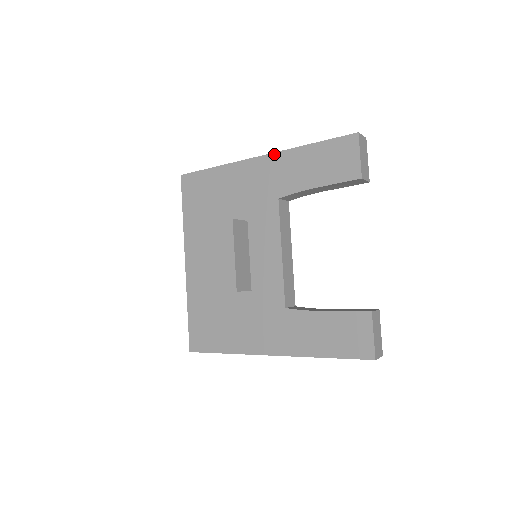
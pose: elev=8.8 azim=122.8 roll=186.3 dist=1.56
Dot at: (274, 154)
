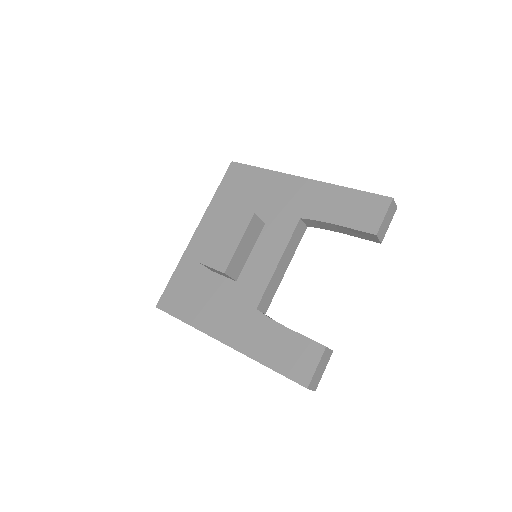
Dot at: (316, 182)
